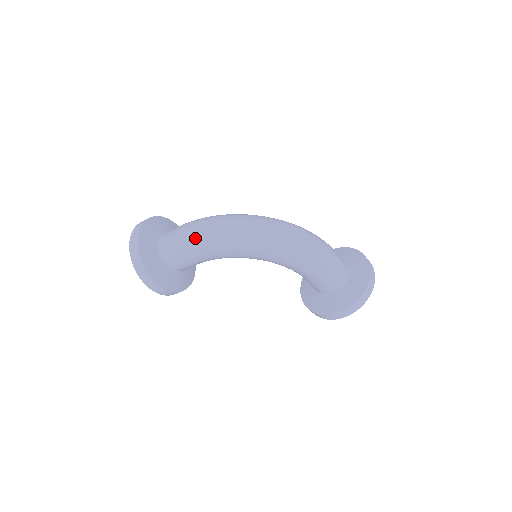
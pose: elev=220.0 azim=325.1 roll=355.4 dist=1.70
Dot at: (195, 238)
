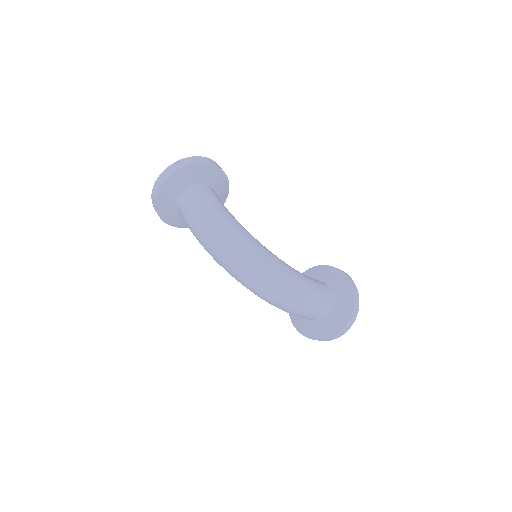
Dot at: (195, 232)
